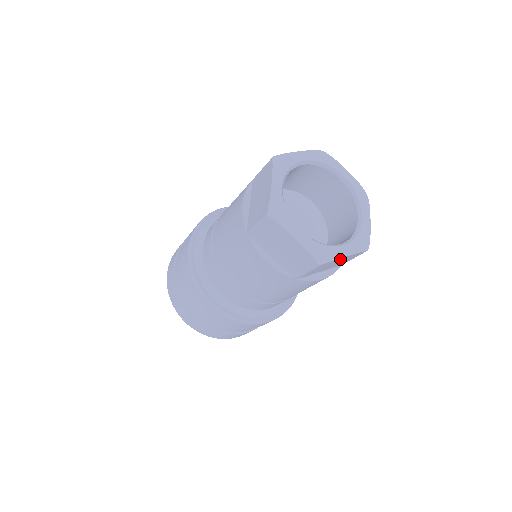
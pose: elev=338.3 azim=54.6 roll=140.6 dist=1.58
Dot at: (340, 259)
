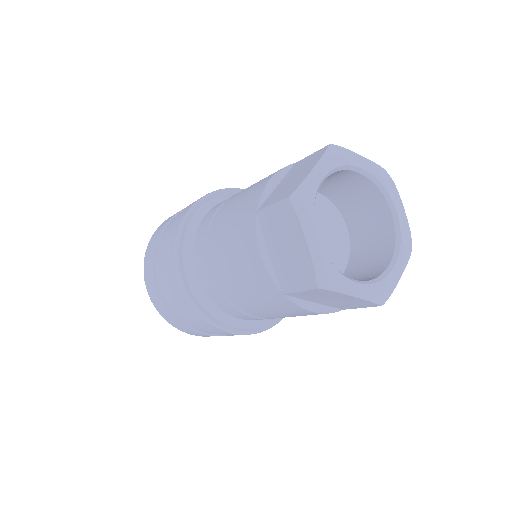
Dot at: (345, 296)
